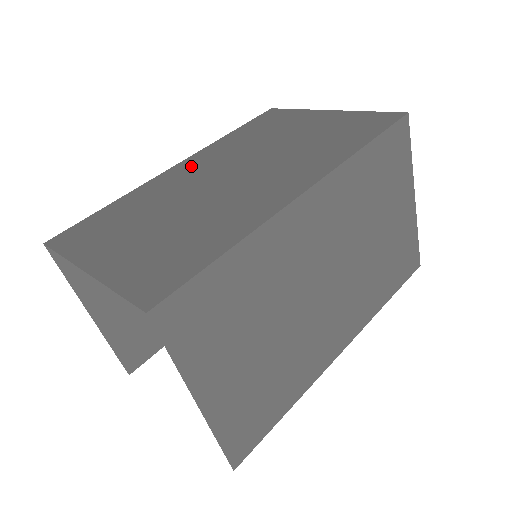
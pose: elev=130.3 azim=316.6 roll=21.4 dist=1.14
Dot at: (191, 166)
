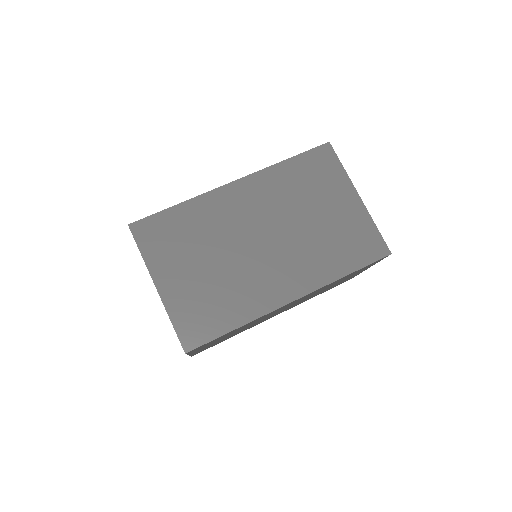
Dot at: (244, 196)
